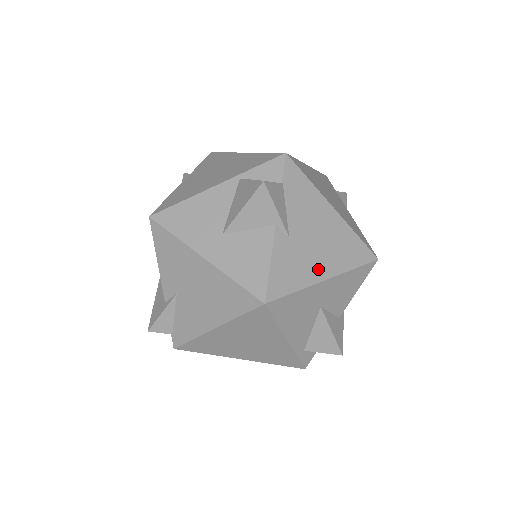
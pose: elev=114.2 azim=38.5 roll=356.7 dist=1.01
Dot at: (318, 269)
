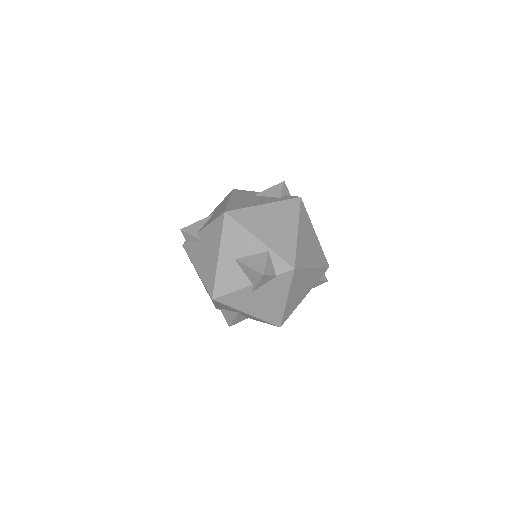
Dot at: (249, 309)
